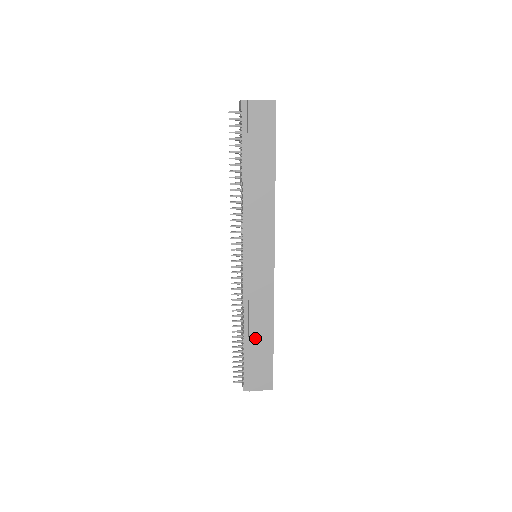
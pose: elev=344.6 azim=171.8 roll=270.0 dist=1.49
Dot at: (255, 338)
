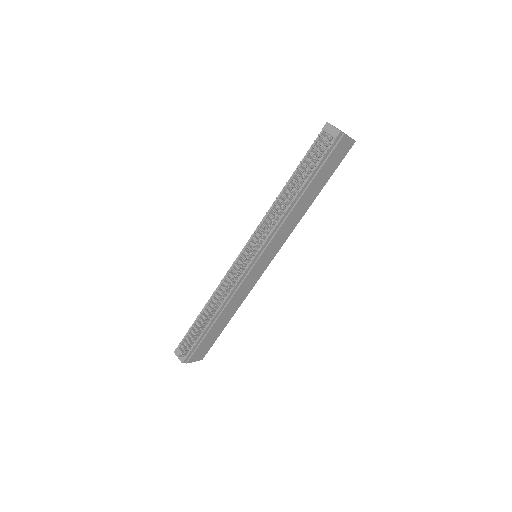
Dot at: (218, 323)
